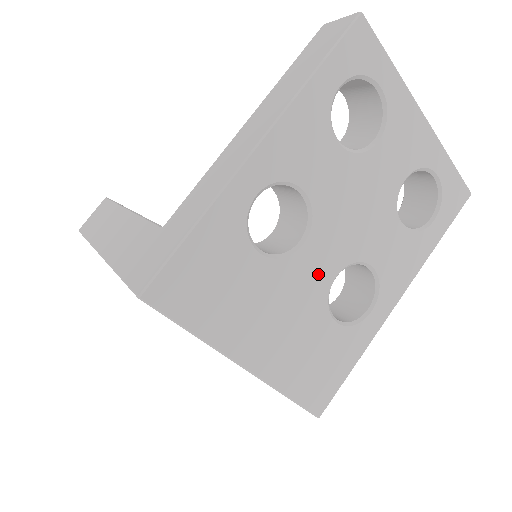
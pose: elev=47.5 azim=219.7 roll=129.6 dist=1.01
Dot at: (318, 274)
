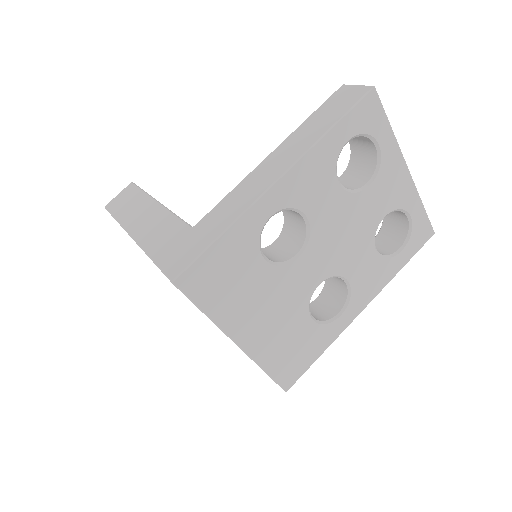
Dot at: (306, 281)
